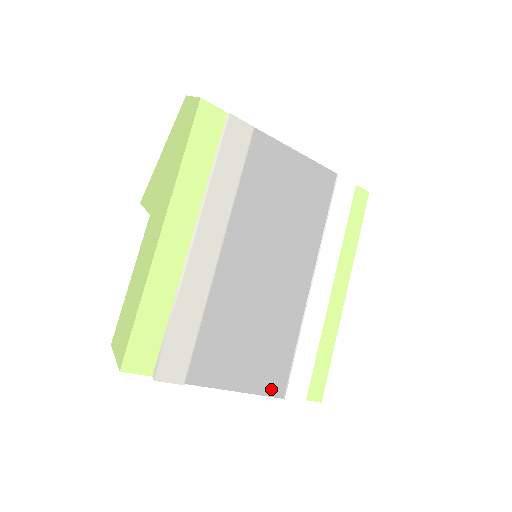
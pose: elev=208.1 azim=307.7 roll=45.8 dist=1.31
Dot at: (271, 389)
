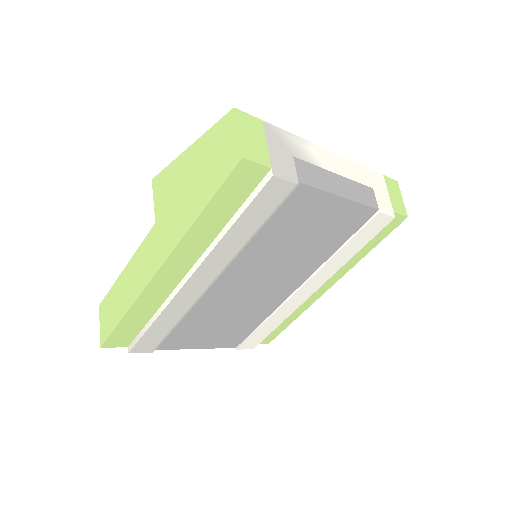
Dot at: (228, 345)
